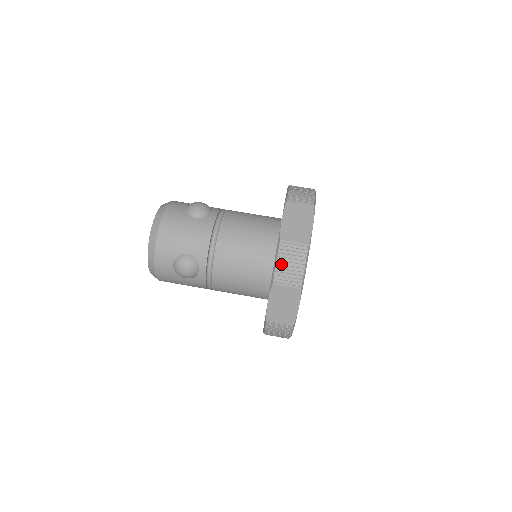
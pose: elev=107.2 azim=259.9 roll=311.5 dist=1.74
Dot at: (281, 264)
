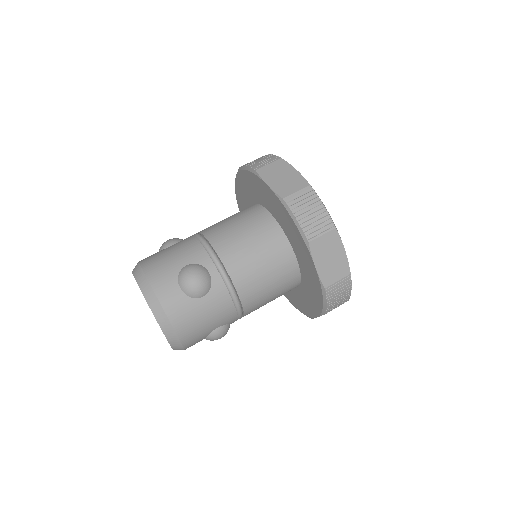
Dot at: (331, 302)
